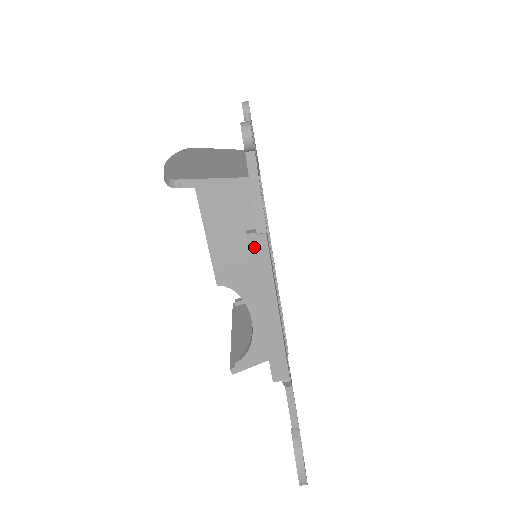
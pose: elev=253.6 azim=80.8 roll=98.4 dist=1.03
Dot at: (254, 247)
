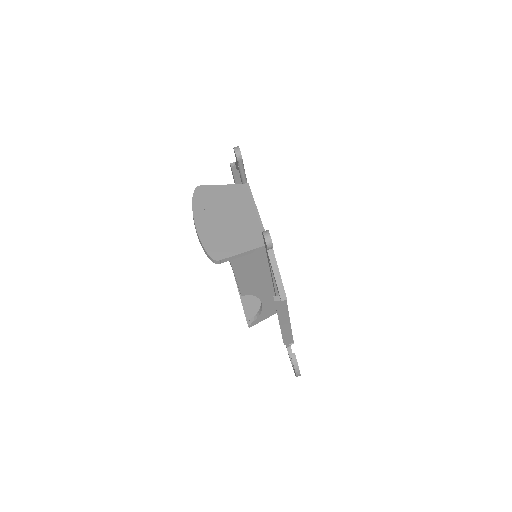
Dot at: (279, 305)
